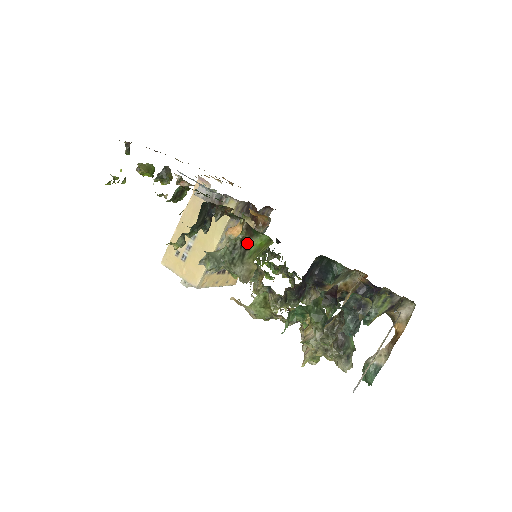
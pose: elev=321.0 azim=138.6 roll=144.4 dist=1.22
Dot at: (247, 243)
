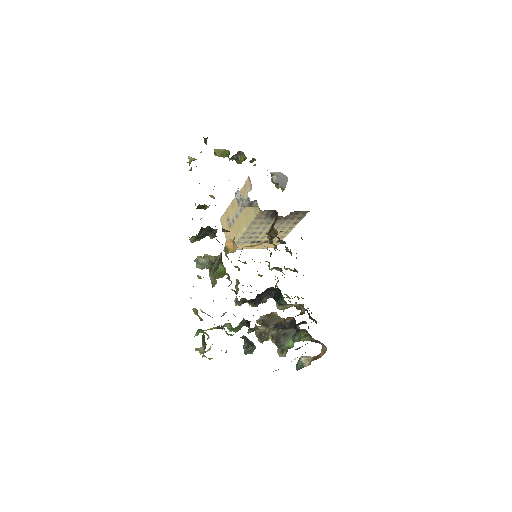
Dot at: (219, 264)
